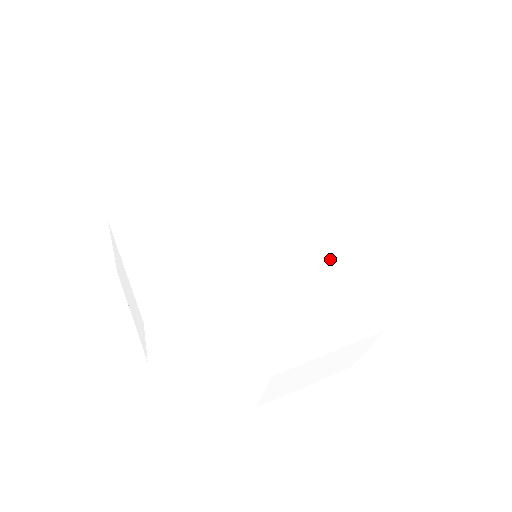
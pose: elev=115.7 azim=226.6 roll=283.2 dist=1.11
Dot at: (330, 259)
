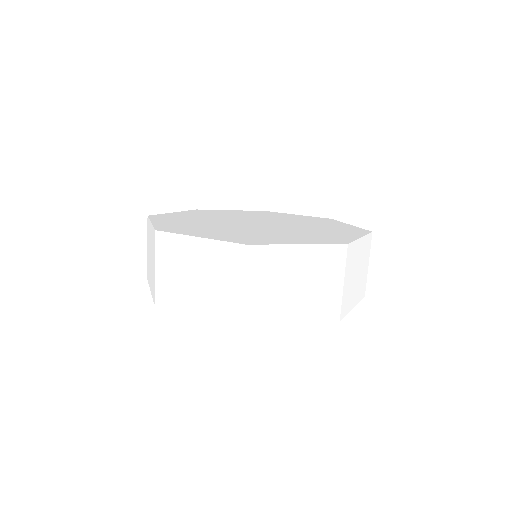
Dot at: (275, 233)
